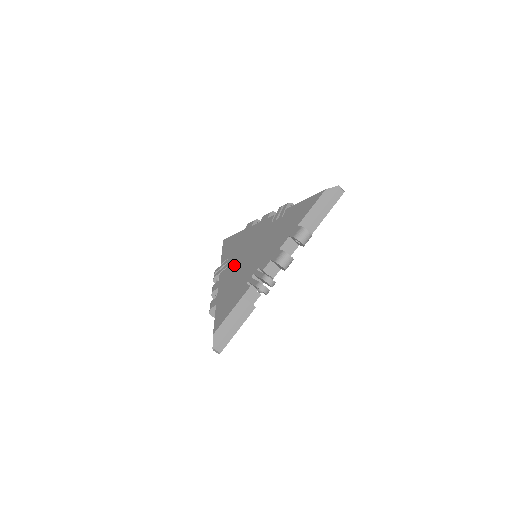
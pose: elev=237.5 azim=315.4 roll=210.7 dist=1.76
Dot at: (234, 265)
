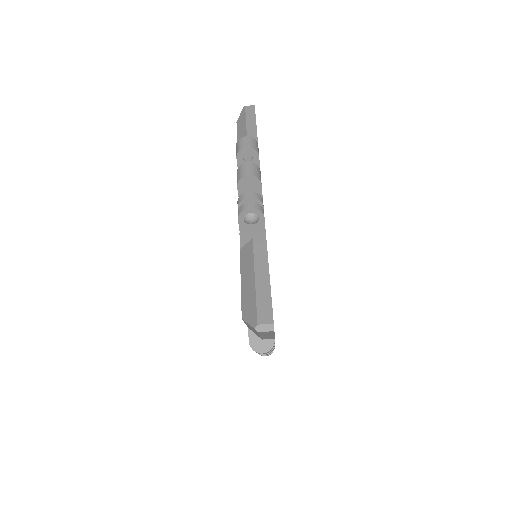
Dot at: occluded
